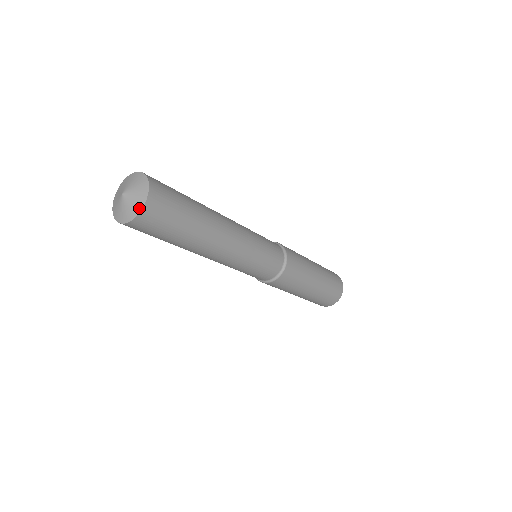
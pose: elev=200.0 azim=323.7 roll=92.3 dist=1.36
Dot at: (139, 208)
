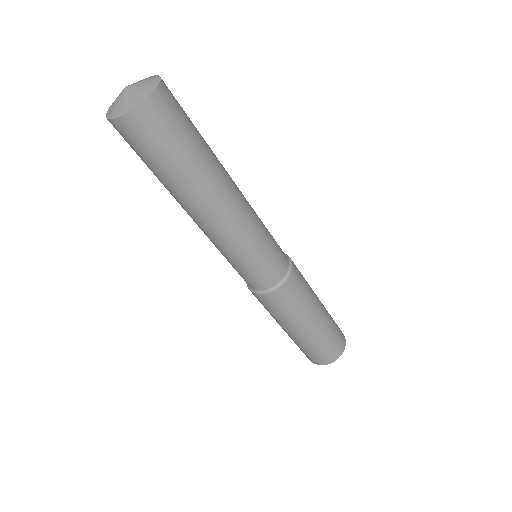
Dot at: (136, 103)
